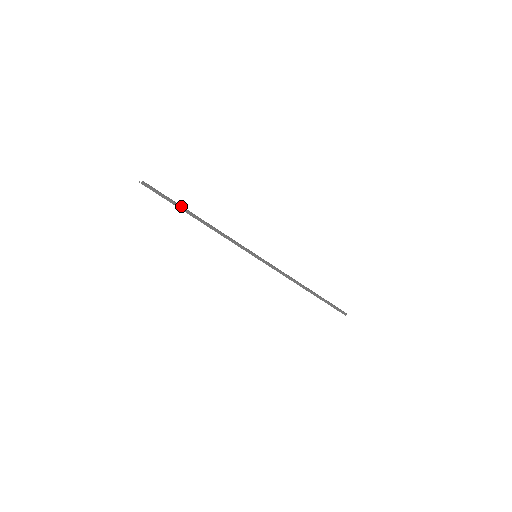
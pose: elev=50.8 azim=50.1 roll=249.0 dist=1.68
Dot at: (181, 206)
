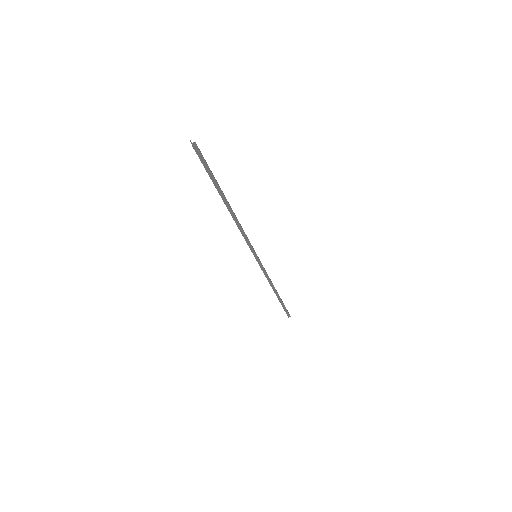
Dot at: occluded
